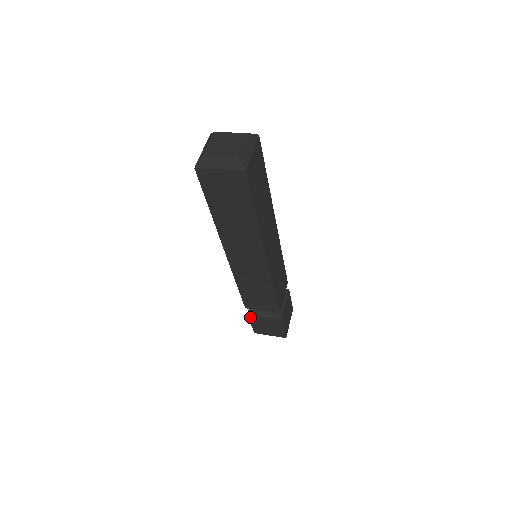
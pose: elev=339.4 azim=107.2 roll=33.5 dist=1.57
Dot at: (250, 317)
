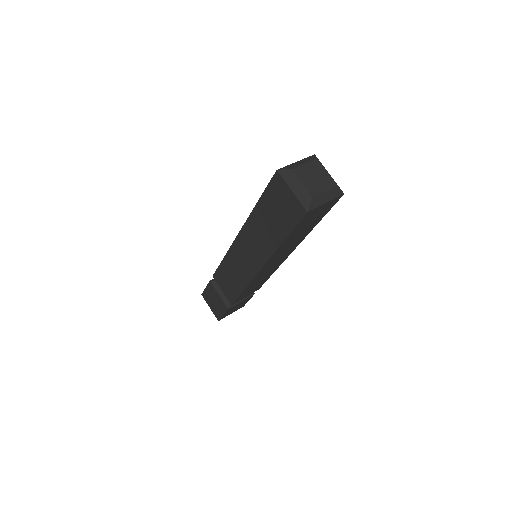
Dot at: (228, 310)
